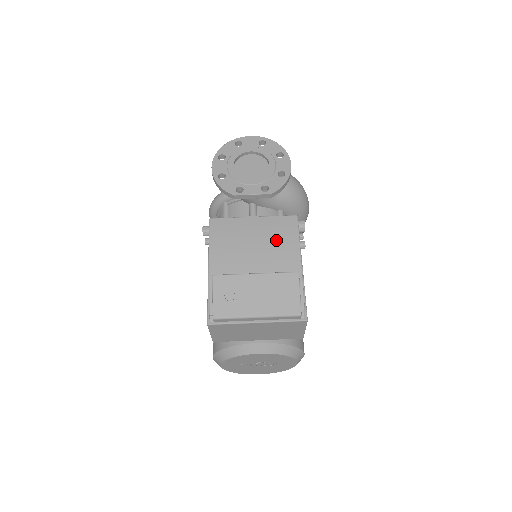
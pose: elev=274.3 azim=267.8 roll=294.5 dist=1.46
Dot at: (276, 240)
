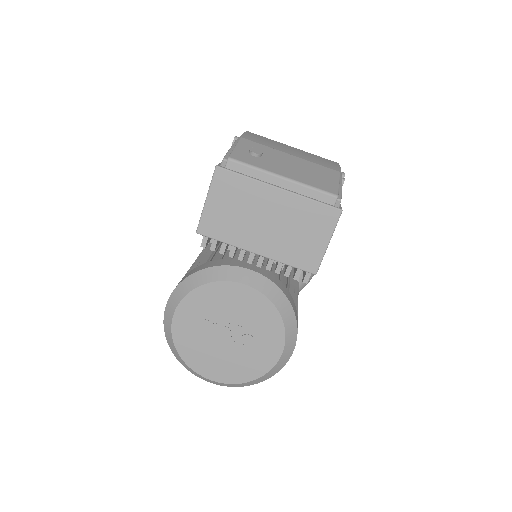
Dot at: (315, 159)
